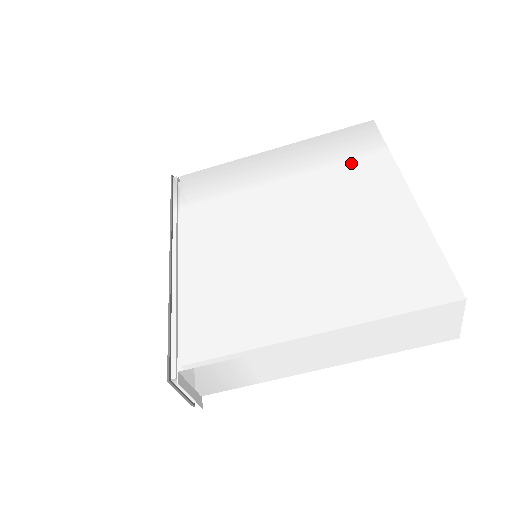
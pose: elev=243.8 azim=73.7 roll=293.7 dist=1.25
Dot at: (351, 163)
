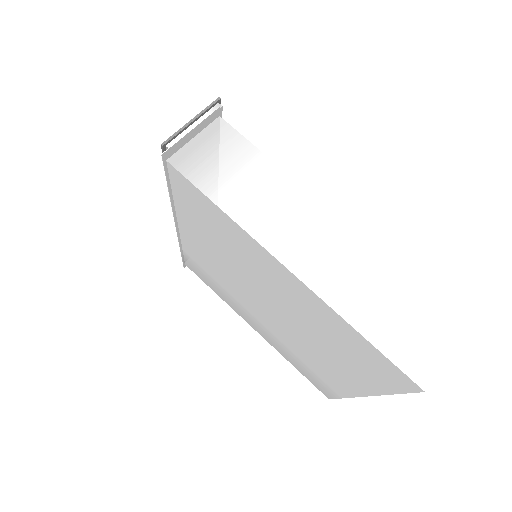
Dot at: occluded
